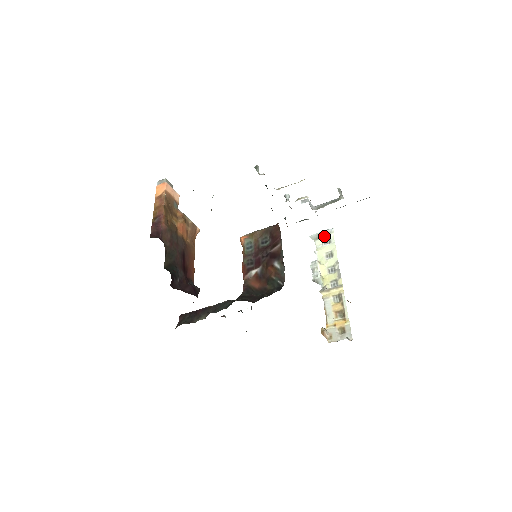
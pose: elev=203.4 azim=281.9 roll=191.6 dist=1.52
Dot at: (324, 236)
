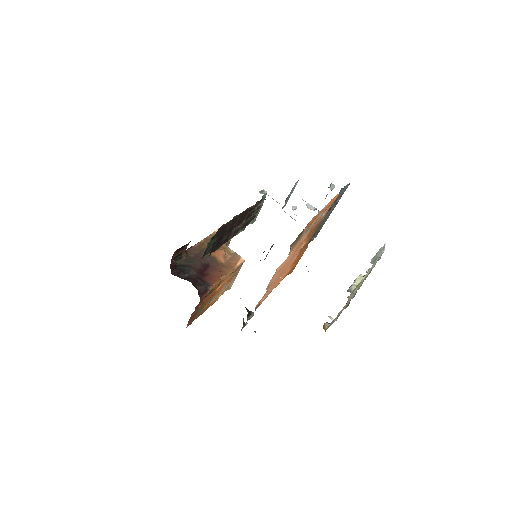
Dot at: (379, 255)
